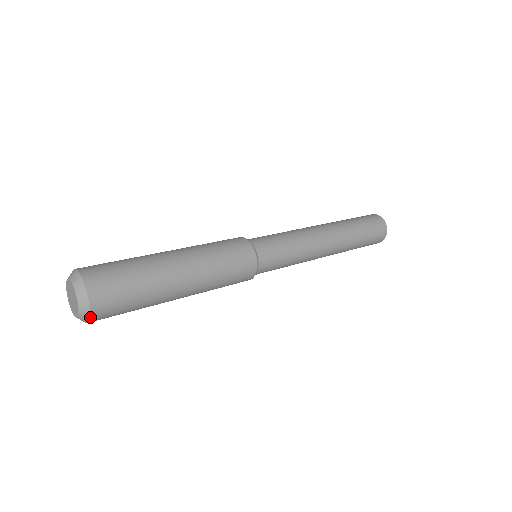
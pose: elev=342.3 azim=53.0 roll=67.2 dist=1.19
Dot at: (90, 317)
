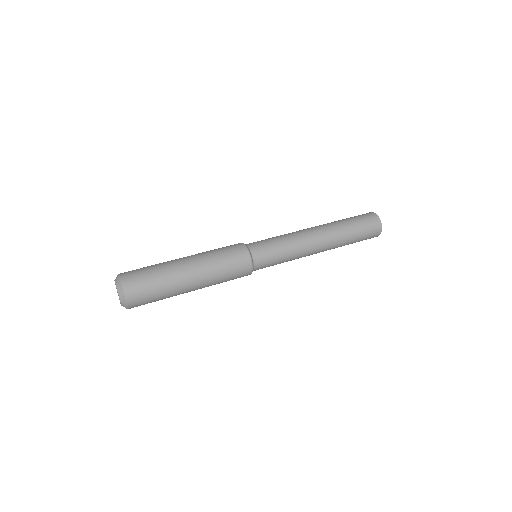
Dot at: occluded
